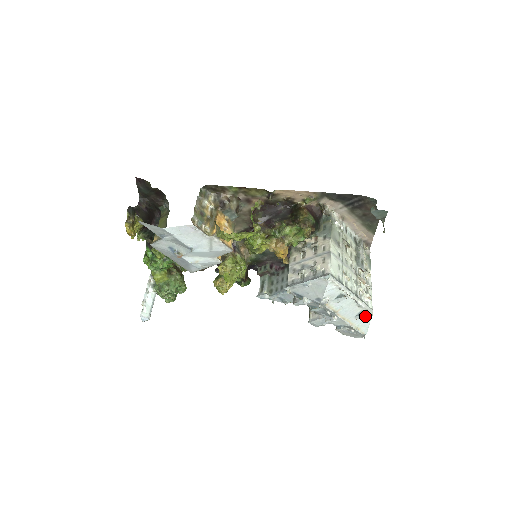
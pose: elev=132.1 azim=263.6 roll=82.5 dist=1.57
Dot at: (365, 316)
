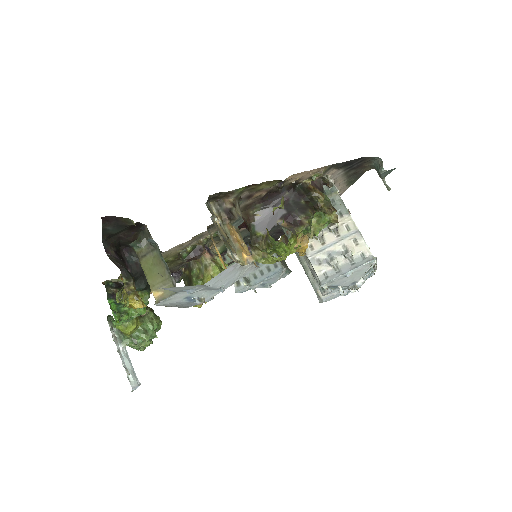
Dot at: occluded
